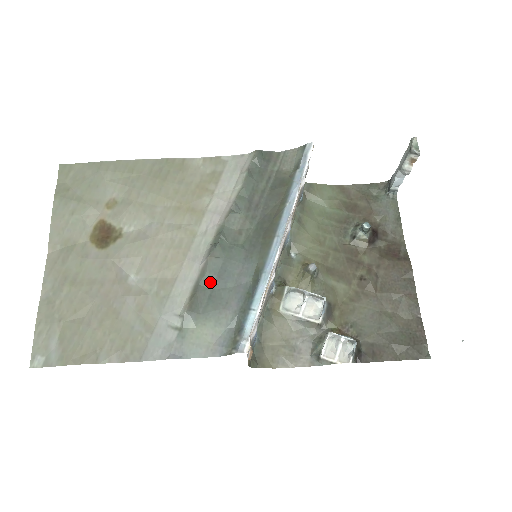
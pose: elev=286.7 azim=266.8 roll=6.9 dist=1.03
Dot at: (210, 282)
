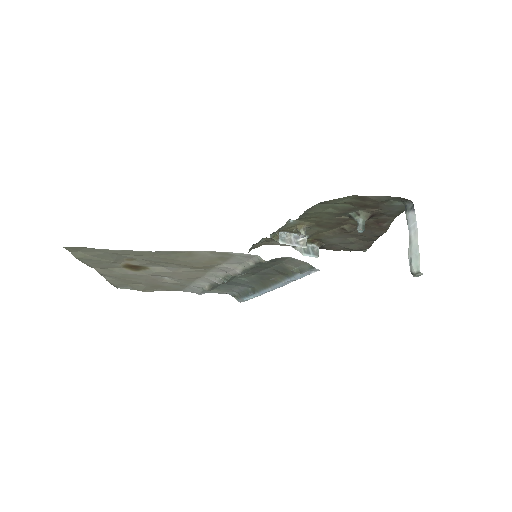
Dot at: occluded
